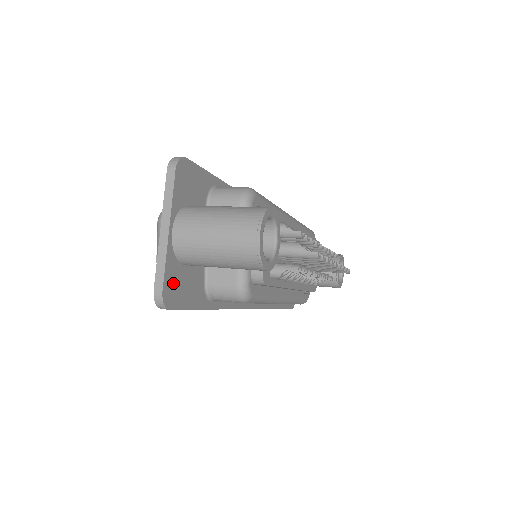
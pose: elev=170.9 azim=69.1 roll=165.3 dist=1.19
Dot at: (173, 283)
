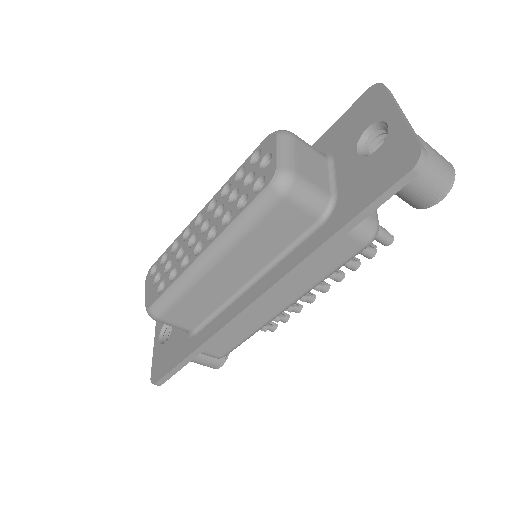
Dot at: occluded
